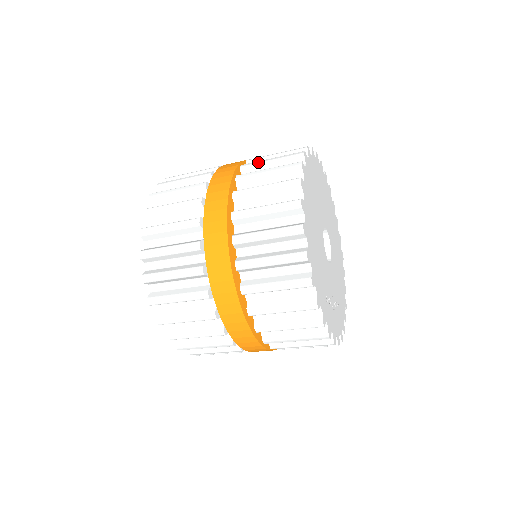
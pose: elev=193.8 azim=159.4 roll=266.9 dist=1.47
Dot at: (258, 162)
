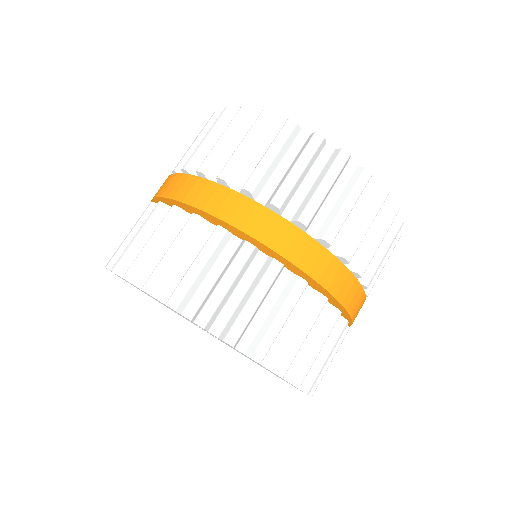
Dot at: (185, 153)
